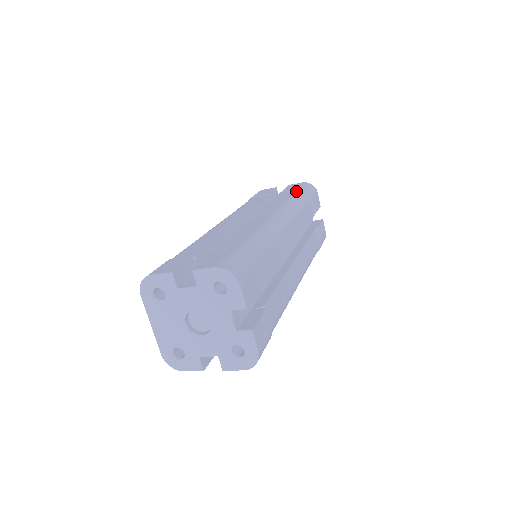
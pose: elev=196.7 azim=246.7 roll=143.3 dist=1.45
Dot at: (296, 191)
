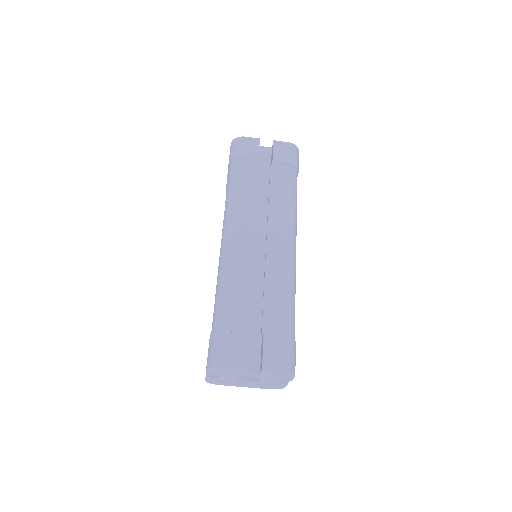
Dot at: occluded
